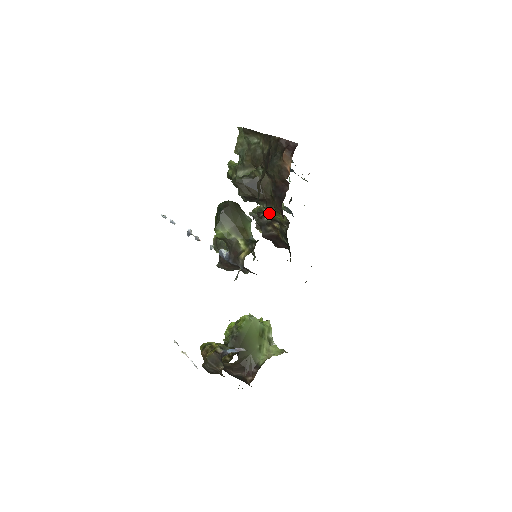
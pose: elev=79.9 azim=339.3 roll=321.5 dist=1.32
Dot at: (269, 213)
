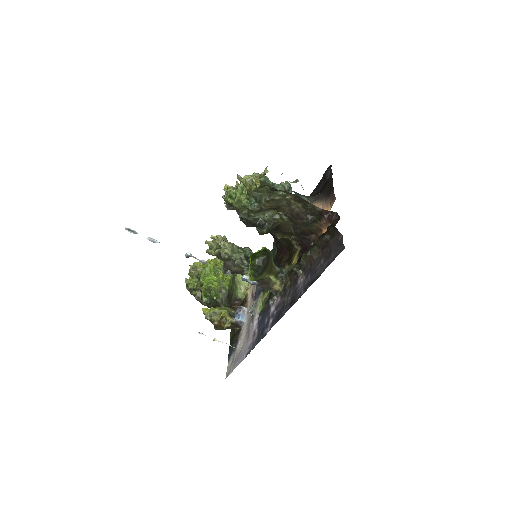
Dot at: (281, 237)
